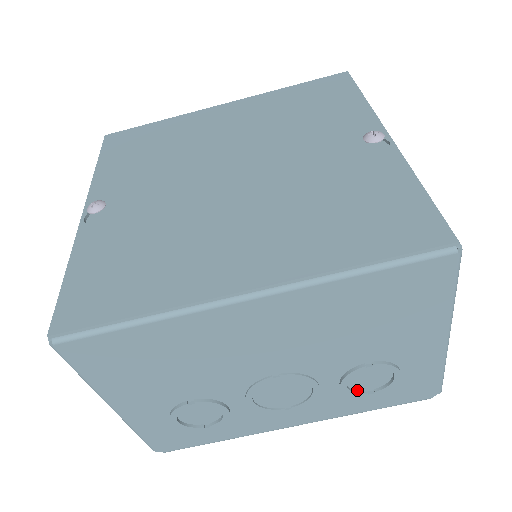
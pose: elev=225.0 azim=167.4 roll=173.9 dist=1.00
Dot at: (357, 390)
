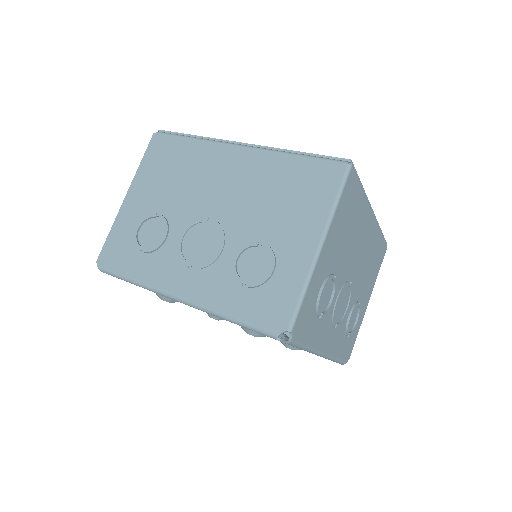
Dot at: (347, 328)
